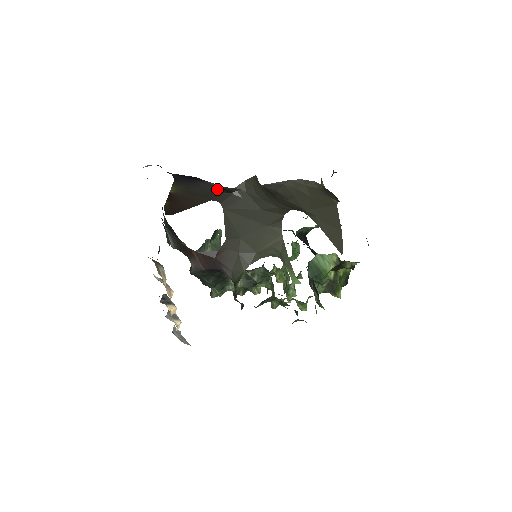
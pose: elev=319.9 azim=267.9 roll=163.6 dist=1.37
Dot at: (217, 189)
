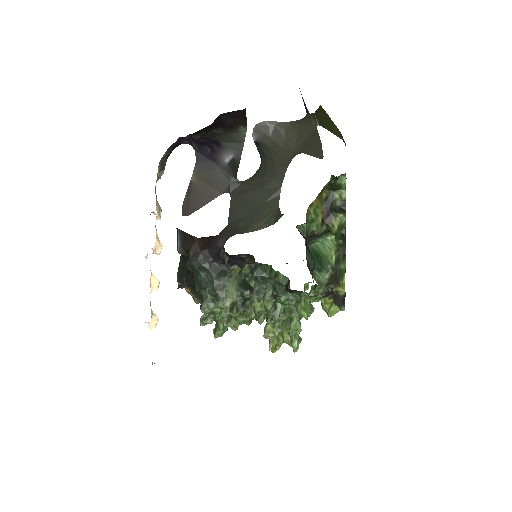
Dot at: (228, 174)
